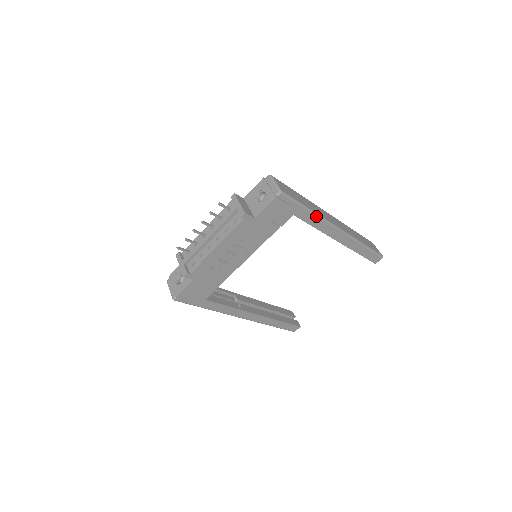
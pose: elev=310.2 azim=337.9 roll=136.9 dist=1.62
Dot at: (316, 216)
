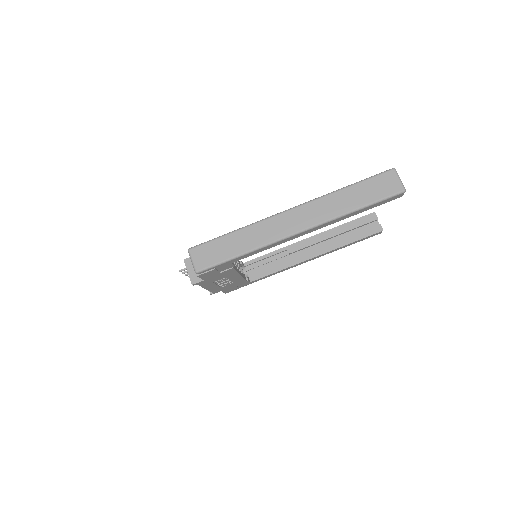
Dot at: (254, 251)
